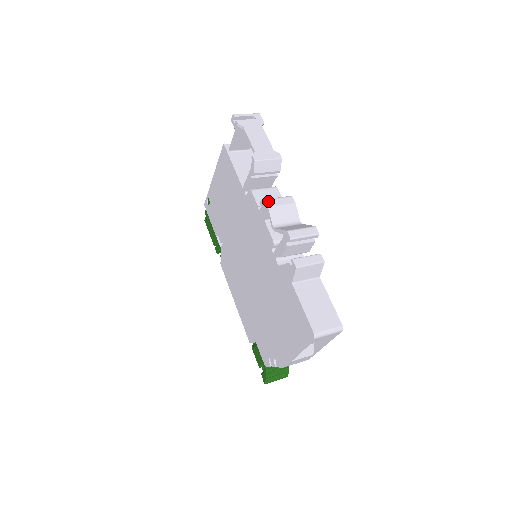
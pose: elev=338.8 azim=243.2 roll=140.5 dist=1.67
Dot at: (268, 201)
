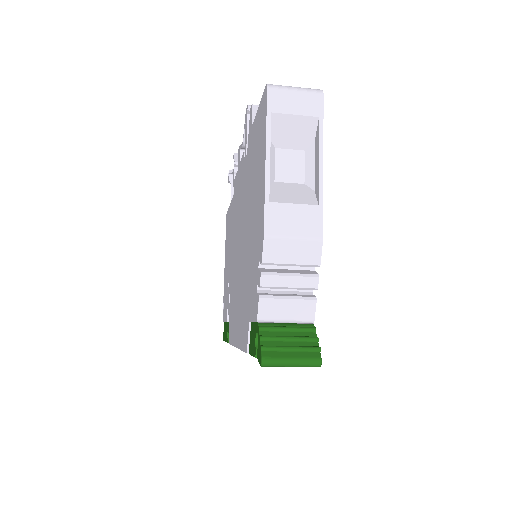
Dot at: occluded
